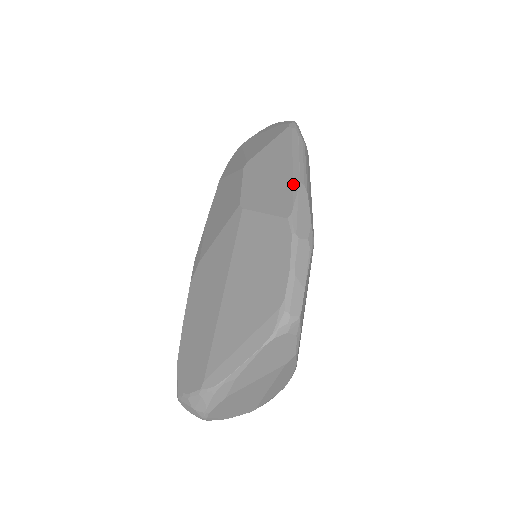
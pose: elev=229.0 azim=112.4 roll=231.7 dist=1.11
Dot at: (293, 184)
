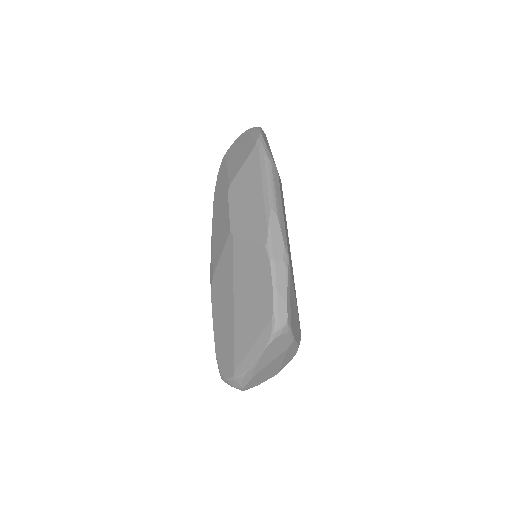
Dot at: (265, 211)
